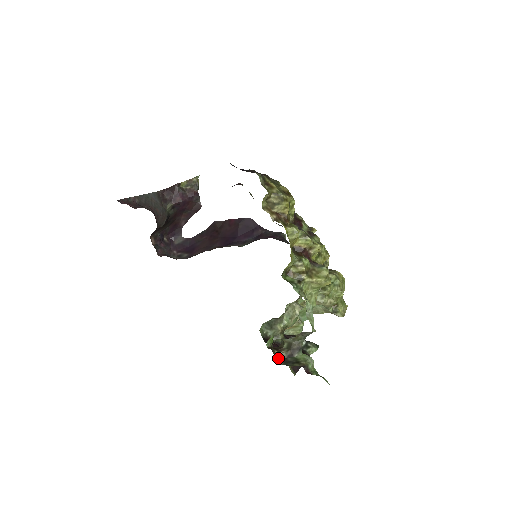
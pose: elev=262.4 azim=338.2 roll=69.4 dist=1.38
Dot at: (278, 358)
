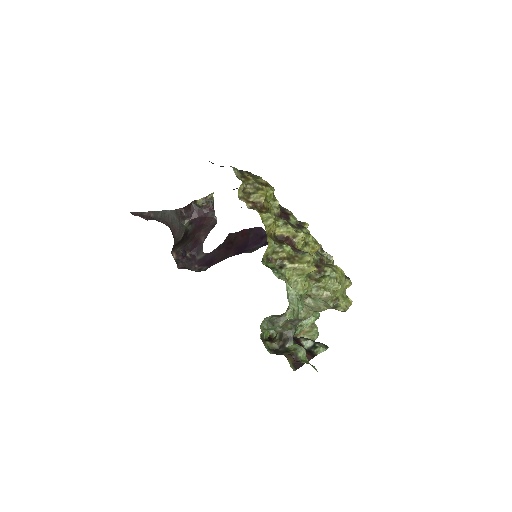
Dot at: (269, 348)
